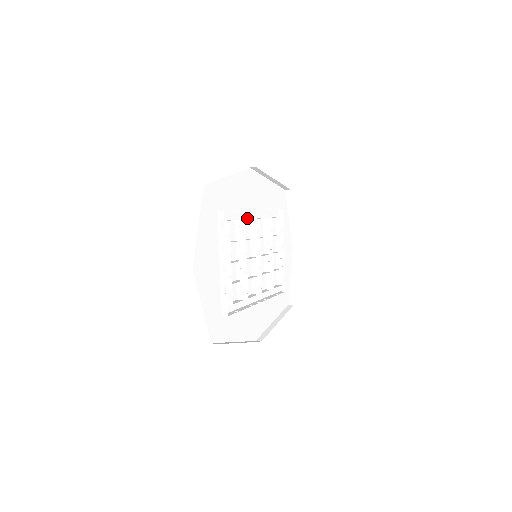
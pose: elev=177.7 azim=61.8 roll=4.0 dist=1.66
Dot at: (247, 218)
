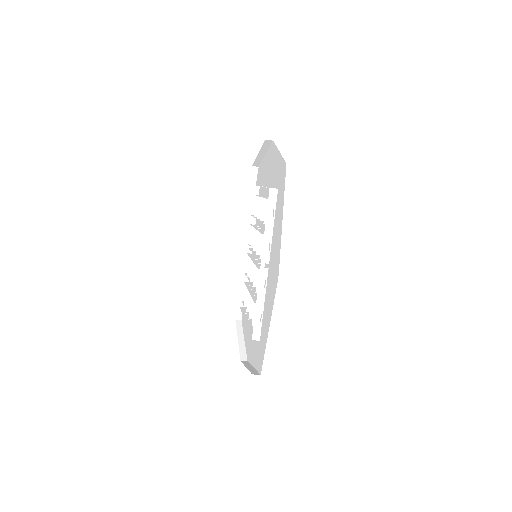
Dot at: (248, 240)
